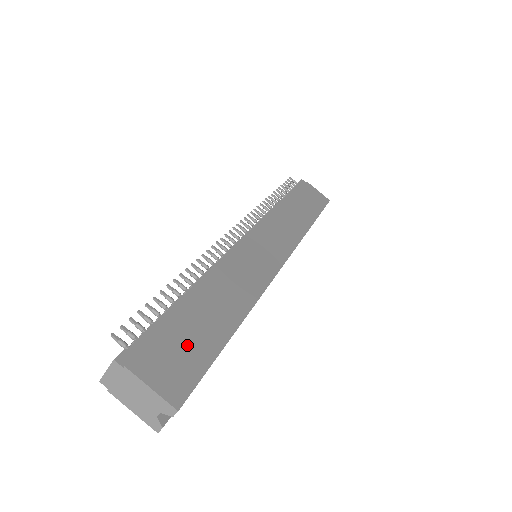
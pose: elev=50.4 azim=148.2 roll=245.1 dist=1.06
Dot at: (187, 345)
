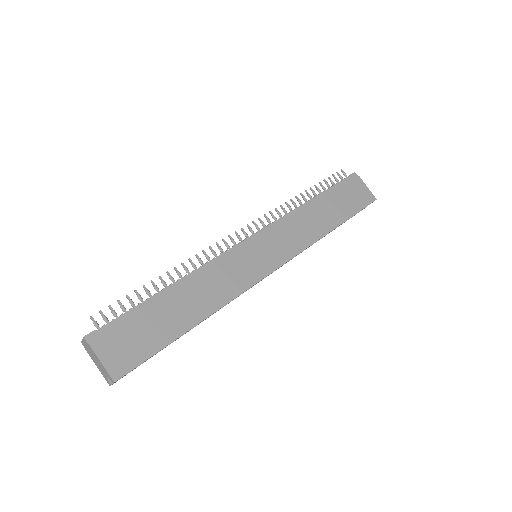
Dot at: (143, 335)
